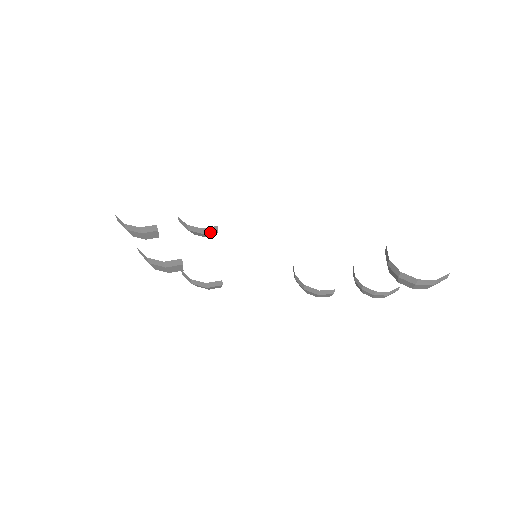
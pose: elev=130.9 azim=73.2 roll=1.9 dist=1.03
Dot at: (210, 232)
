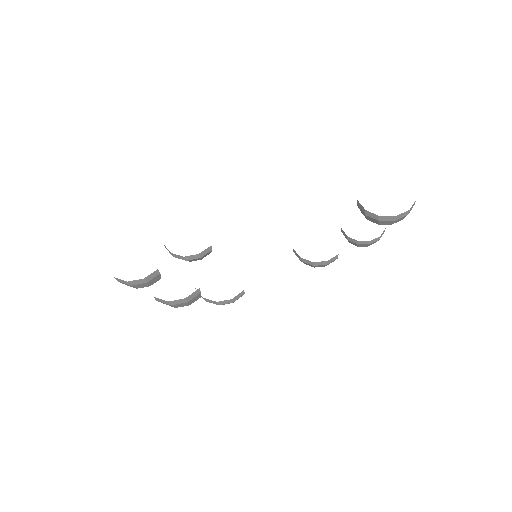
Dot at: (206, 254)
